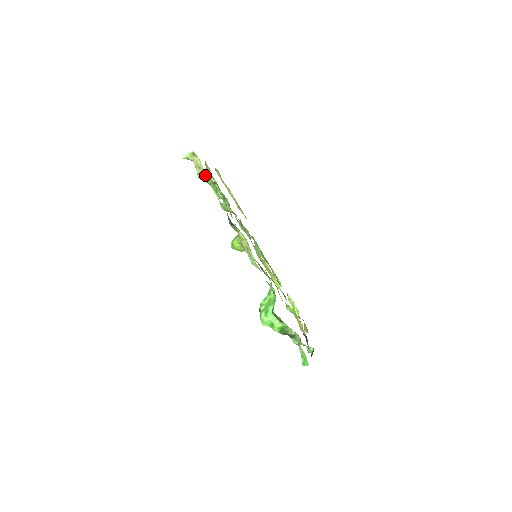
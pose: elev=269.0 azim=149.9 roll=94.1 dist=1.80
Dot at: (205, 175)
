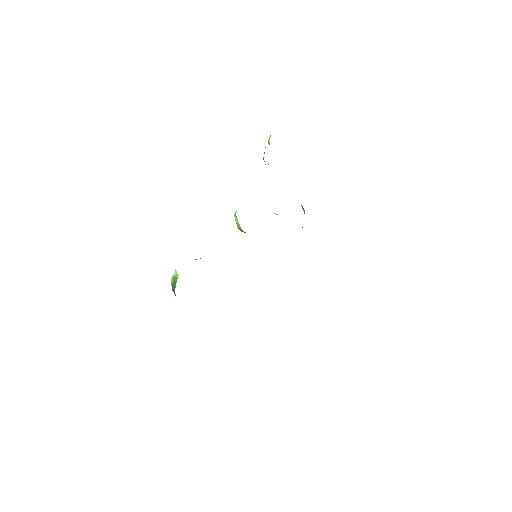
Dot at: occluded
